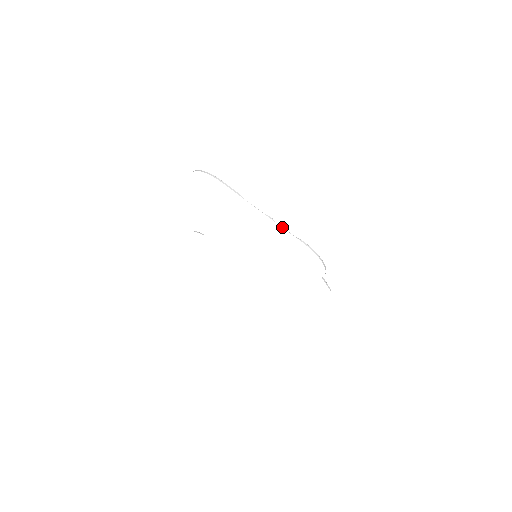
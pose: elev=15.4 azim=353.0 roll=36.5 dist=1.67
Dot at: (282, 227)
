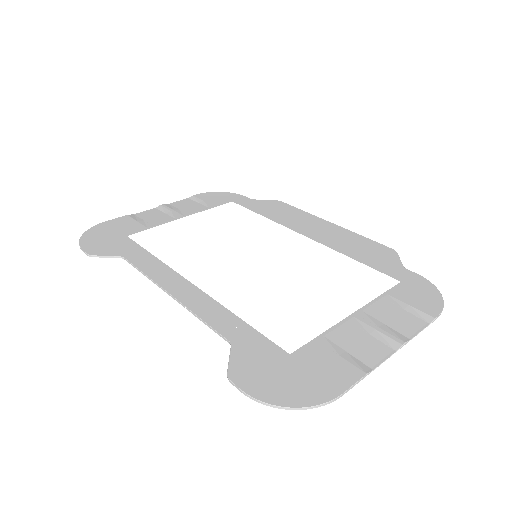
Dot at: occluded
